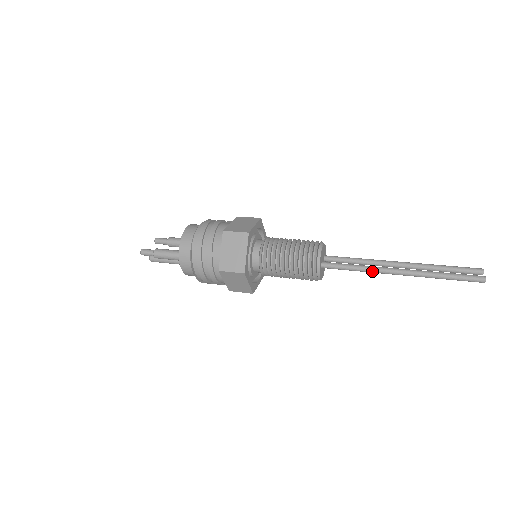
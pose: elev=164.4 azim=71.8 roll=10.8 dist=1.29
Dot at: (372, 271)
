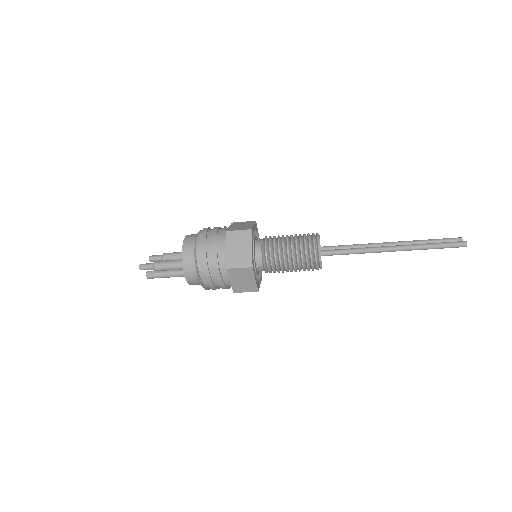
Dot at: (368, 251)
